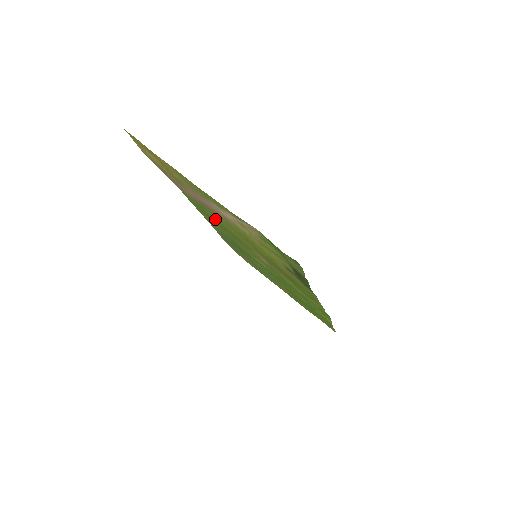
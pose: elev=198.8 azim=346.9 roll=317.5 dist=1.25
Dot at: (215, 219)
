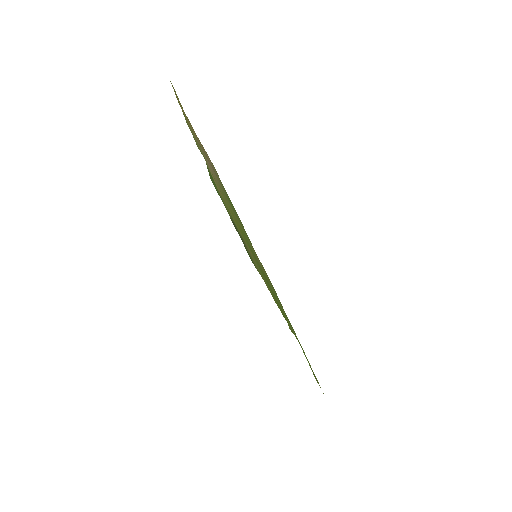
Dot at: occluded
